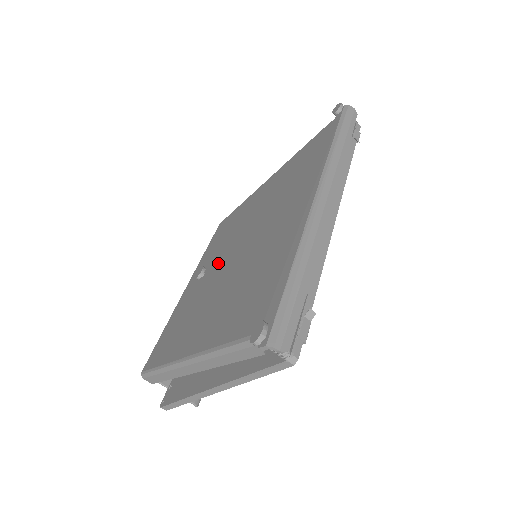
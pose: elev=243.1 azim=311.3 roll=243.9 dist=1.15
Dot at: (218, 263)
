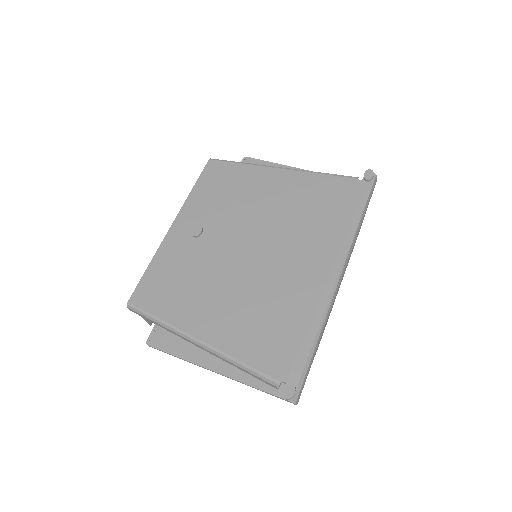
Dot at: (220, 238)
